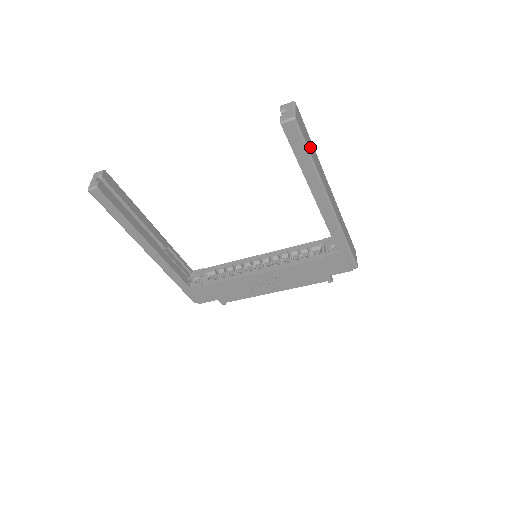
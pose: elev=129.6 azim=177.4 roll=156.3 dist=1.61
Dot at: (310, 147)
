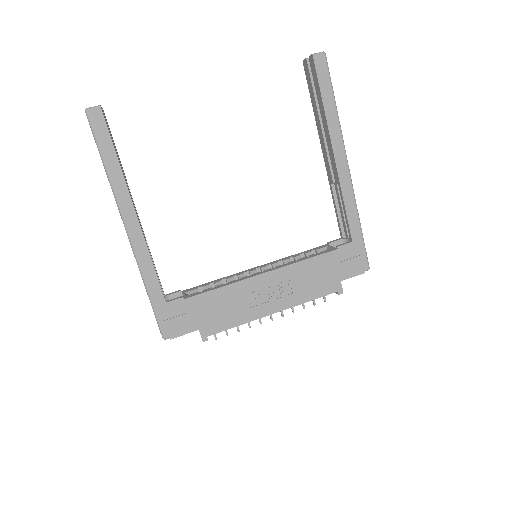
Dot at: occluded
